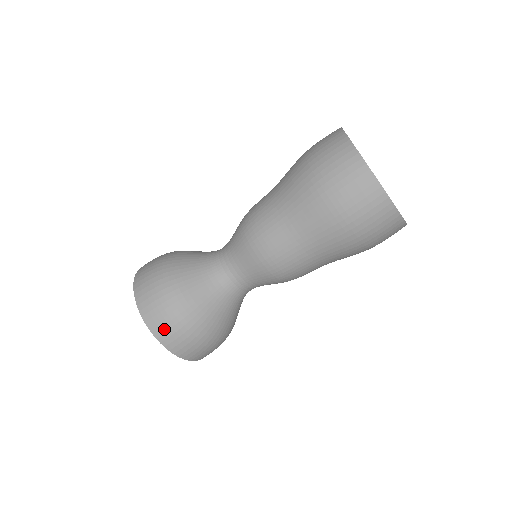
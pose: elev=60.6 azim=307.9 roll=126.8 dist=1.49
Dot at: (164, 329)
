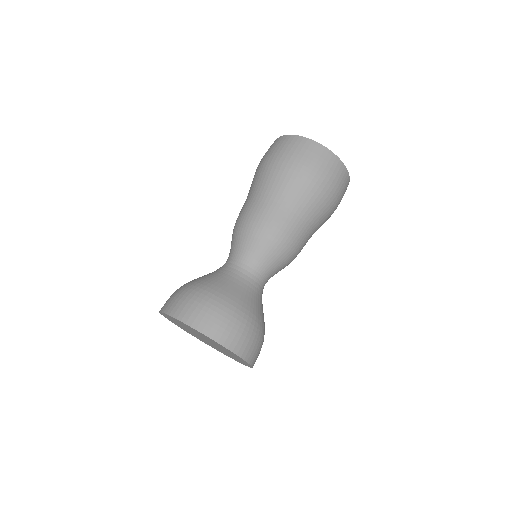
Dot at: (200, 317)
